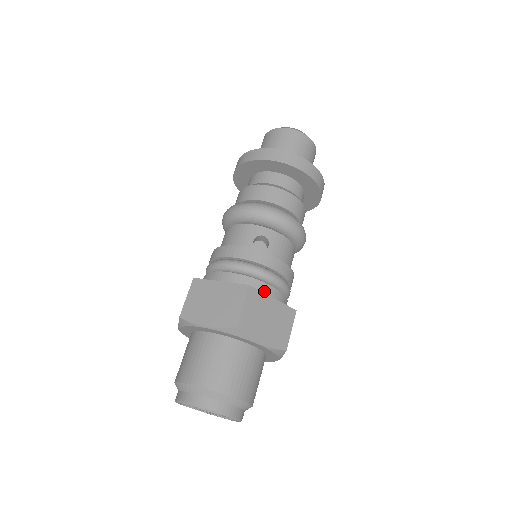
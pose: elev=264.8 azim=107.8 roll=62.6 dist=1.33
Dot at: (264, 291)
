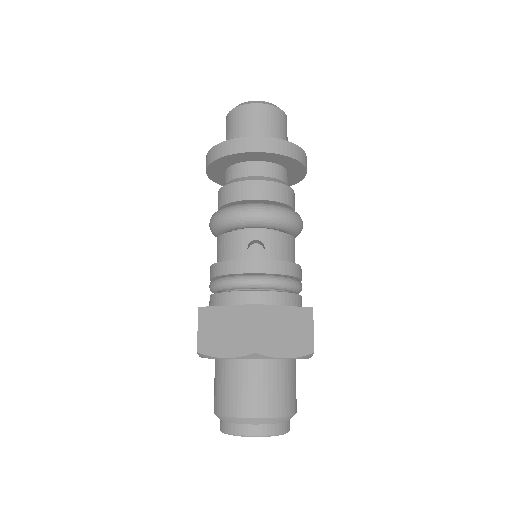
Dot at: (273, 301)
